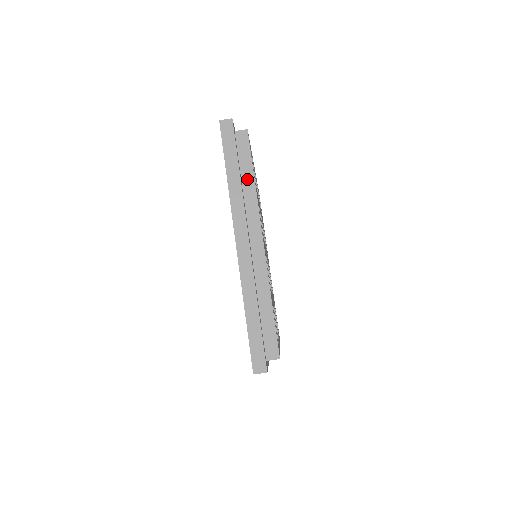
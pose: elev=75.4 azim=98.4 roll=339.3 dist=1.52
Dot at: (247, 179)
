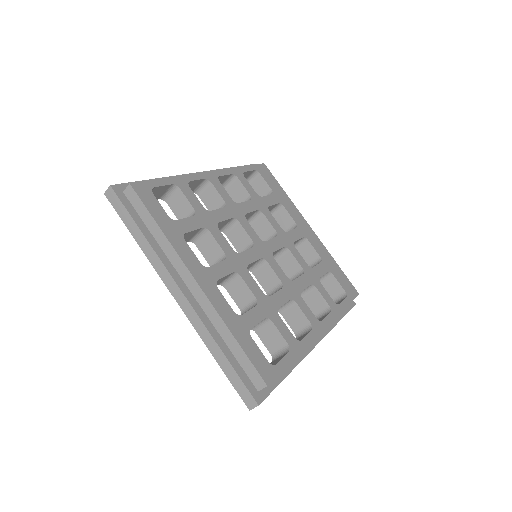
Dot at: (155, 231)
